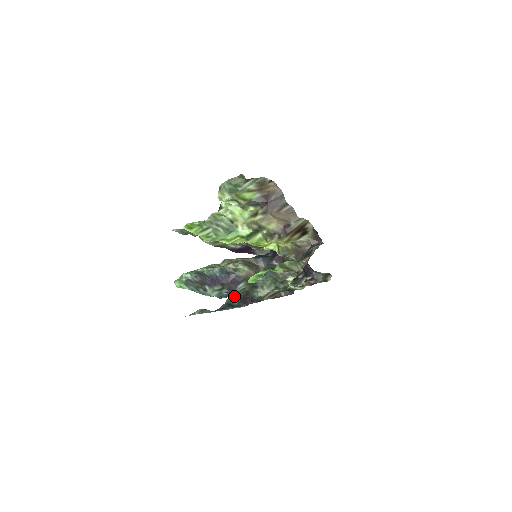
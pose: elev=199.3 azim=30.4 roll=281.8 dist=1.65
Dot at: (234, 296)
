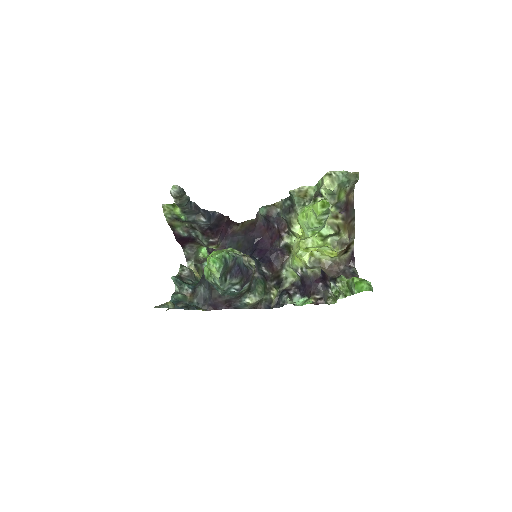
Dot at: (183, 294)
